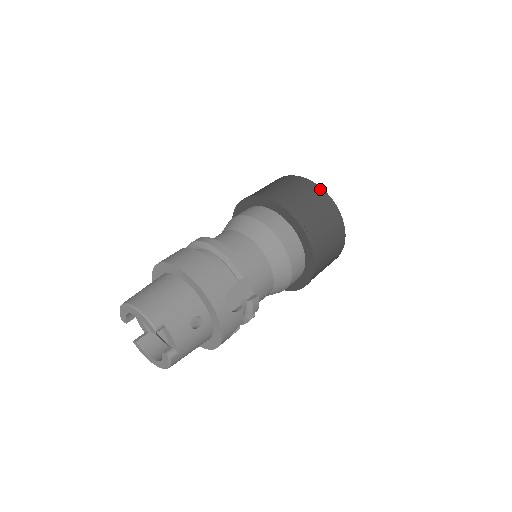
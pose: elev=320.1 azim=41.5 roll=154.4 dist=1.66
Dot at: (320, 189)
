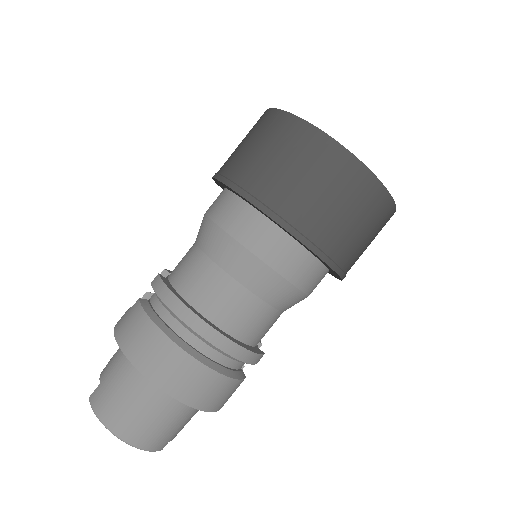
Dot at: (390, 202)
